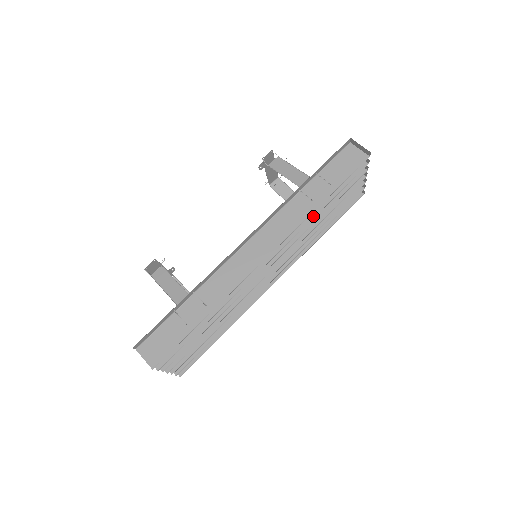
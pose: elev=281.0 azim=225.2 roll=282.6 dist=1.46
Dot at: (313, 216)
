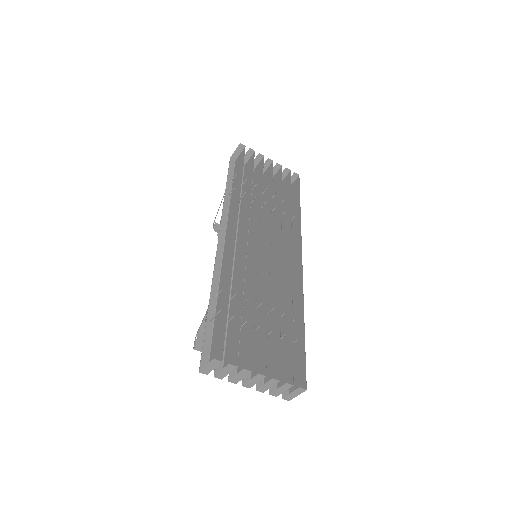
Dot at: occluded
